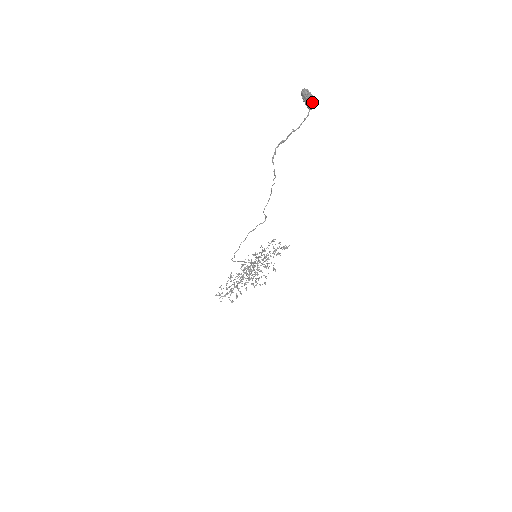
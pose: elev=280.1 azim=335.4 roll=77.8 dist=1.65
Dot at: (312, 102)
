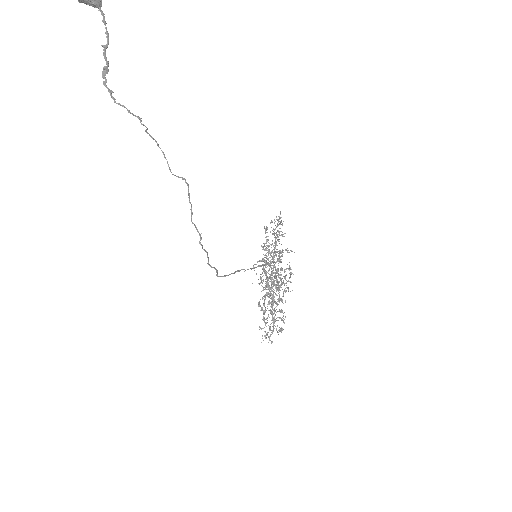
Dot at: out of frame
